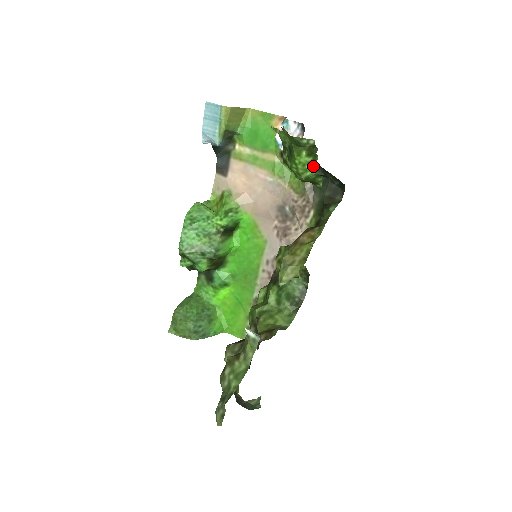
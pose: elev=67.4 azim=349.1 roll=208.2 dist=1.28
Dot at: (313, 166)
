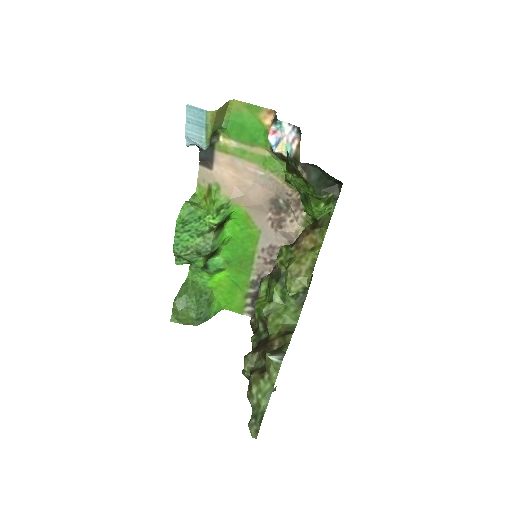
Dot at: (328, 208)
